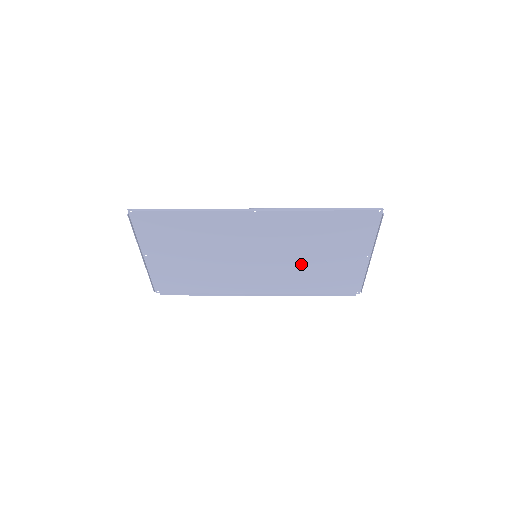
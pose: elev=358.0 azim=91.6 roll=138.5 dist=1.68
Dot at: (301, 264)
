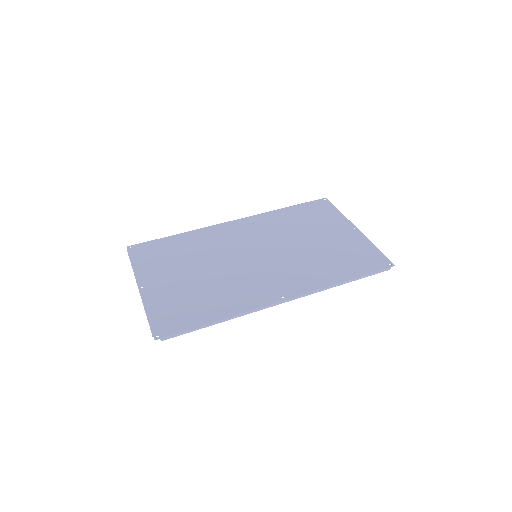
Dot at: (293, 237)
